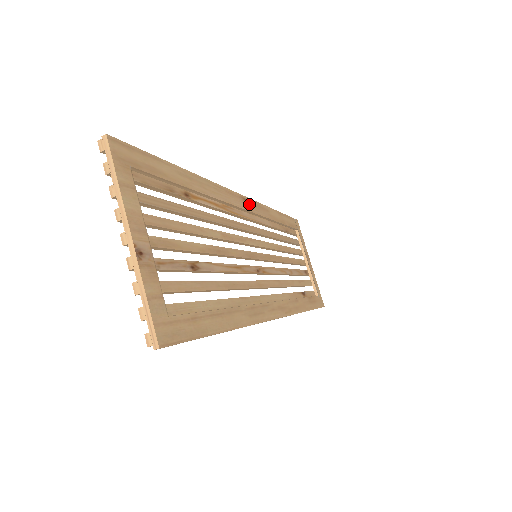
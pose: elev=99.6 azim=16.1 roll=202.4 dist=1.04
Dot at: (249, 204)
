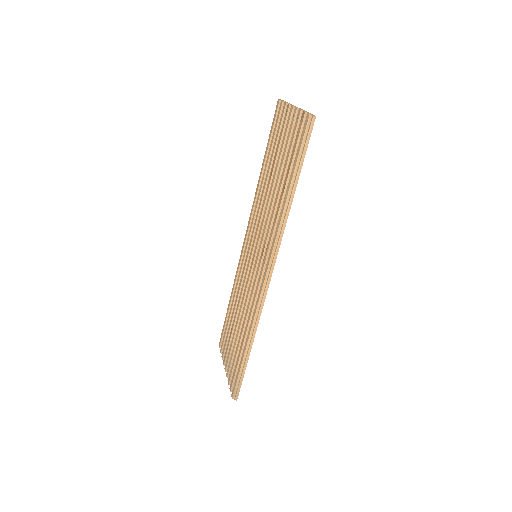
Dot at: occluded
